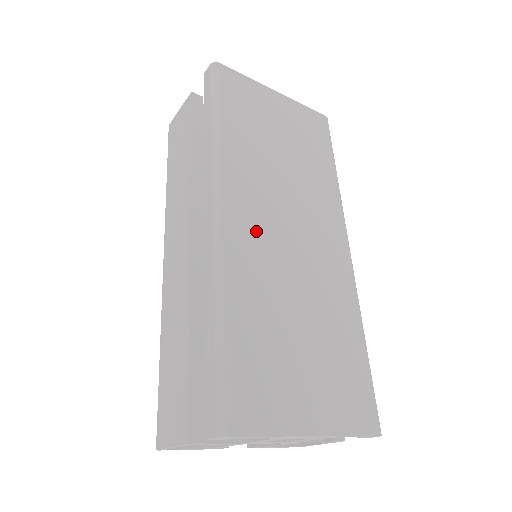
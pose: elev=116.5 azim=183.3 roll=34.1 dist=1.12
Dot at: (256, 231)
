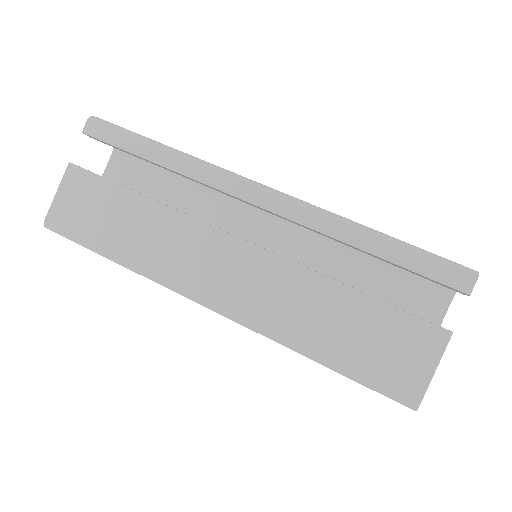
Dot at: occluded
